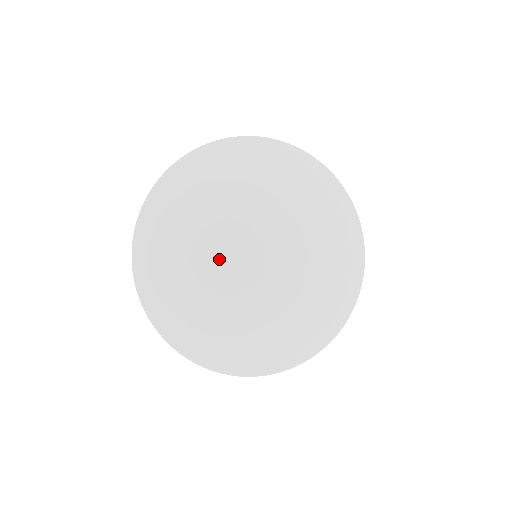
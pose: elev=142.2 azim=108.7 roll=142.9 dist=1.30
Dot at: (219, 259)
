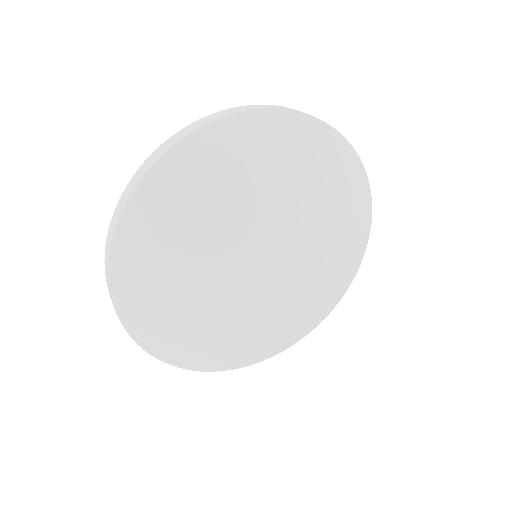
Dot at: (223, 294)
